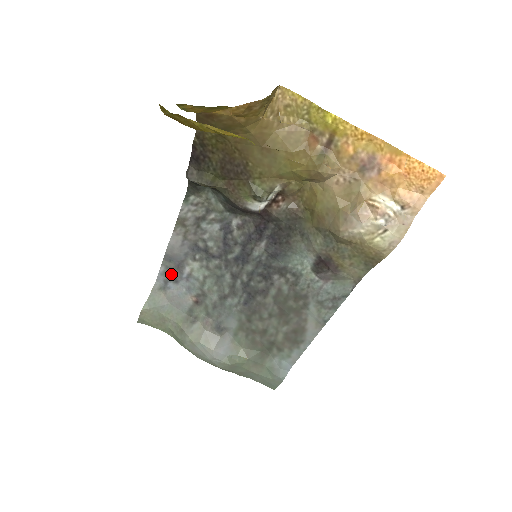
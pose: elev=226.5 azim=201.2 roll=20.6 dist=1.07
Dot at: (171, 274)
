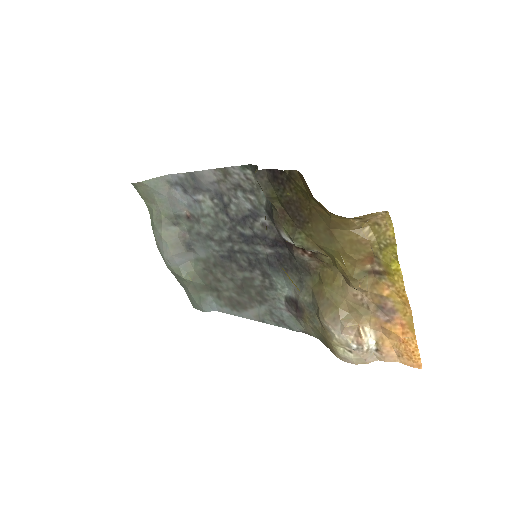
Dot at: (185, 185)
